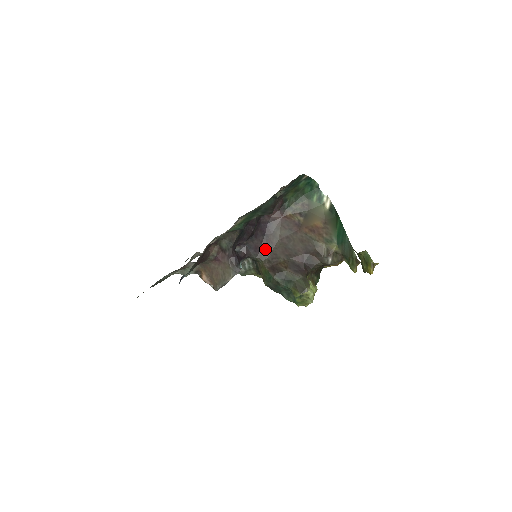
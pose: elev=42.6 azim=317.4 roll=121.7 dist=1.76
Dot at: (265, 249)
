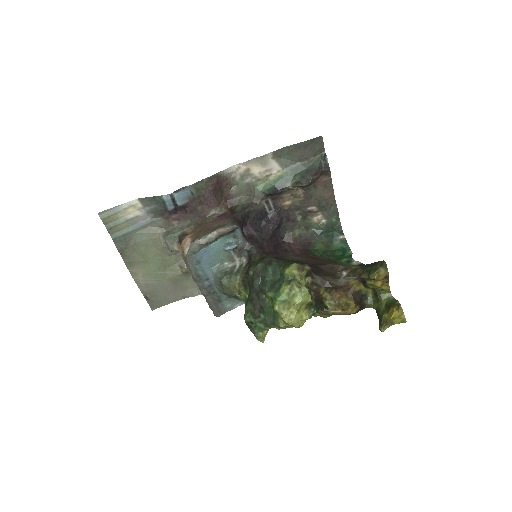
Dot at: (270, 254)
